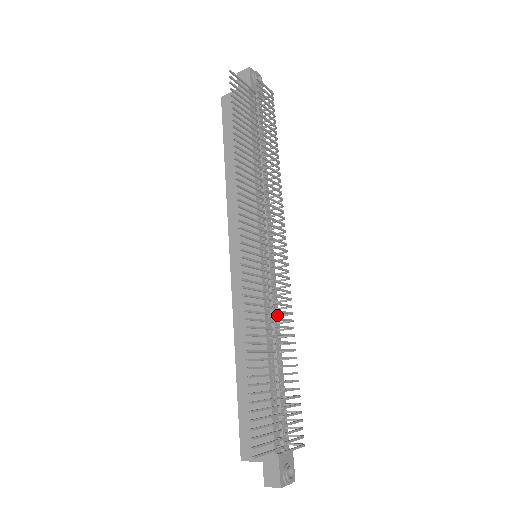
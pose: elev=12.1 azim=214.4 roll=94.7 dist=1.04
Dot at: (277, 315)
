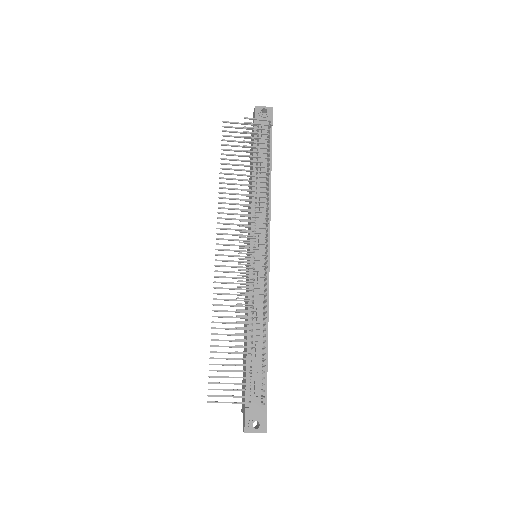
Dot at: (263, 302)
